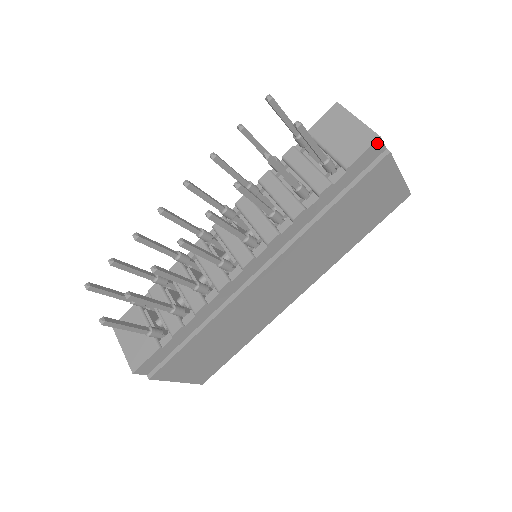
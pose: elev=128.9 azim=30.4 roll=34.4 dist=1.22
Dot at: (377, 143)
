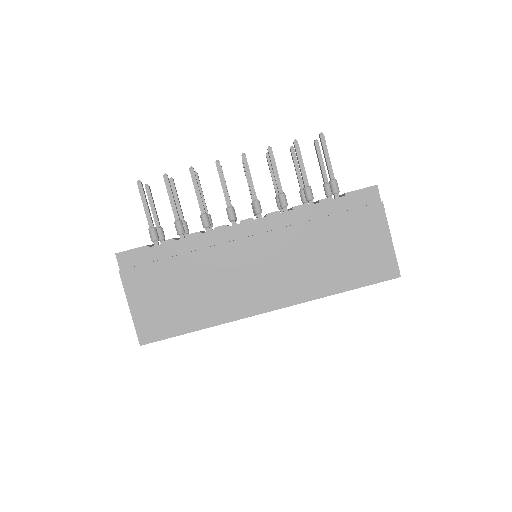
Dot at: (374, 189)
